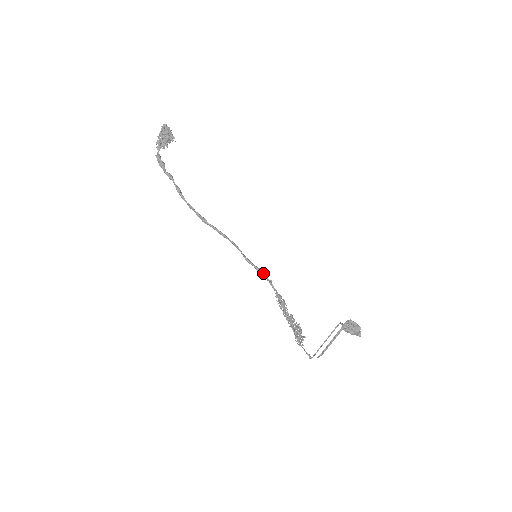
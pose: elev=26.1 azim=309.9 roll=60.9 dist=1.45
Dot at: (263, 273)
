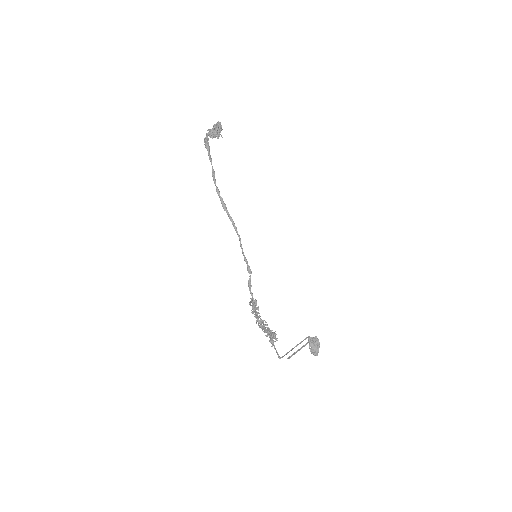
Dot at: occluded
